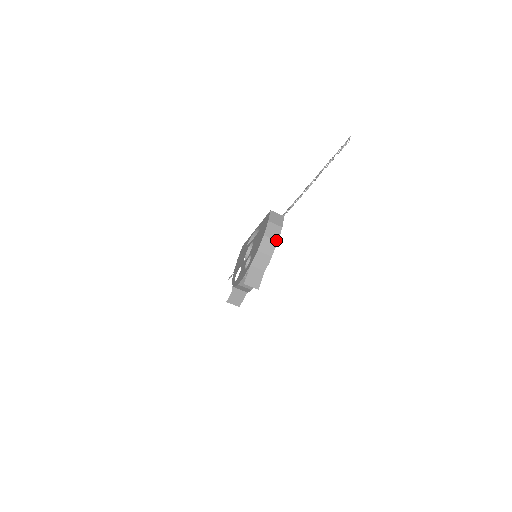
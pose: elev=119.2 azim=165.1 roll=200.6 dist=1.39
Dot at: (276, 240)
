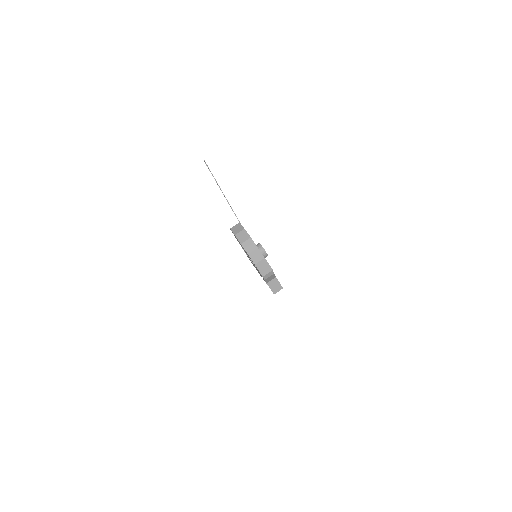
Dot at: (249, 238)
